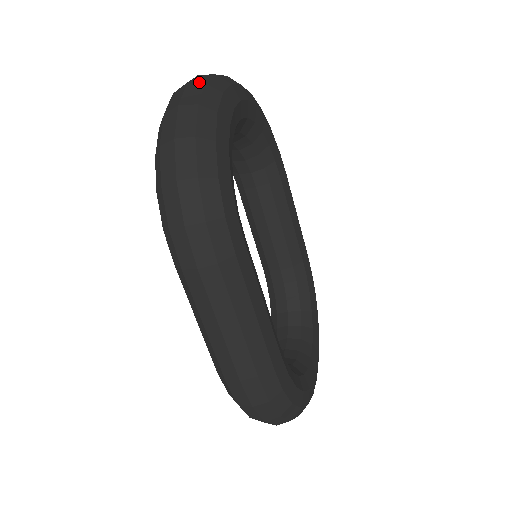
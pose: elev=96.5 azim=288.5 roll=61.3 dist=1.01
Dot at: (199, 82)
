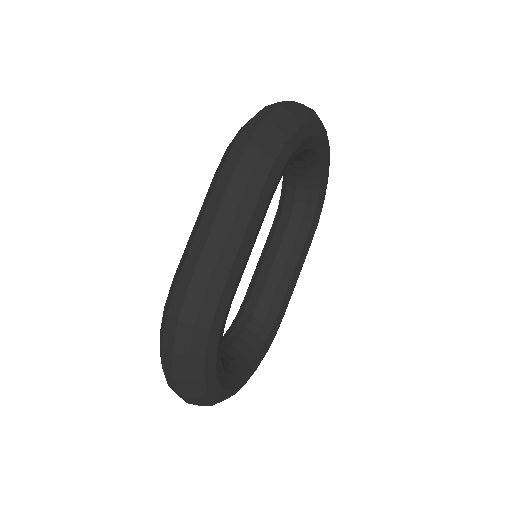
Dot at: occluded
